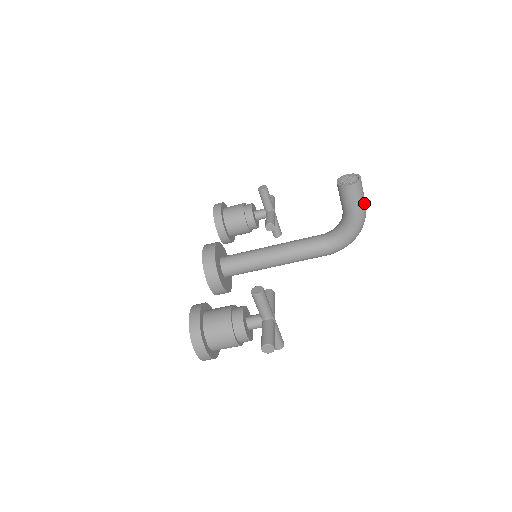
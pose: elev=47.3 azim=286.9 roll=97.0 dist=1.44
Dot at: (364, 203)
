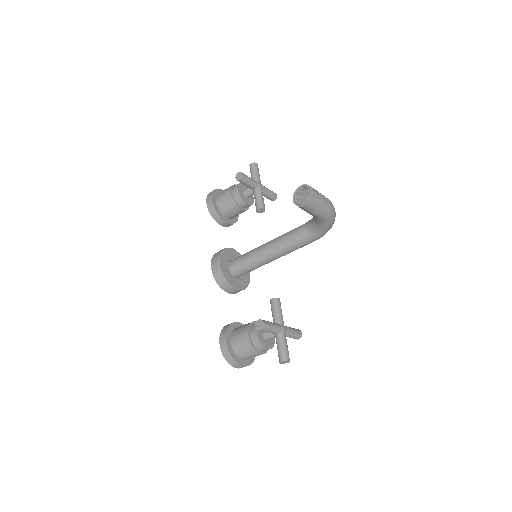
Dot at: (326, 205)
